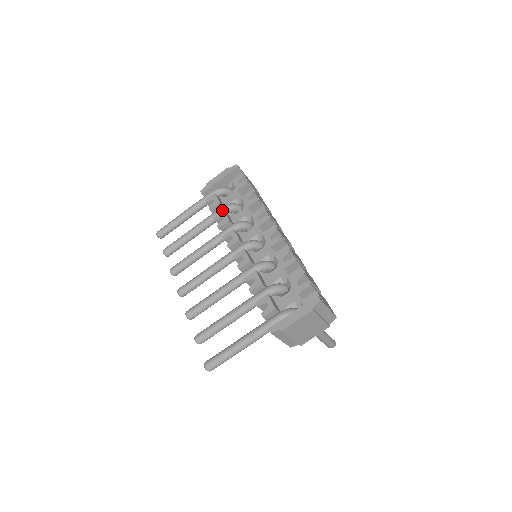
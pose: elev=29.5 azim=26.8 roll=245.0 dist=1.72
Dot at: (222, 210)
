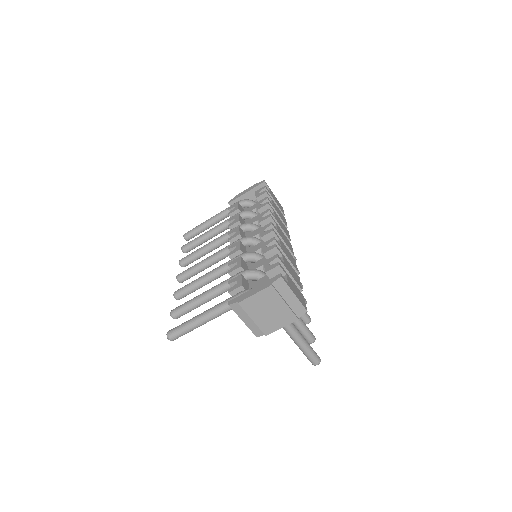
Dot at: occluded
